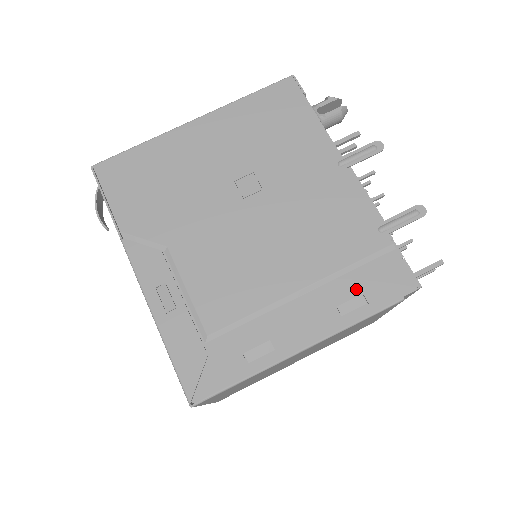
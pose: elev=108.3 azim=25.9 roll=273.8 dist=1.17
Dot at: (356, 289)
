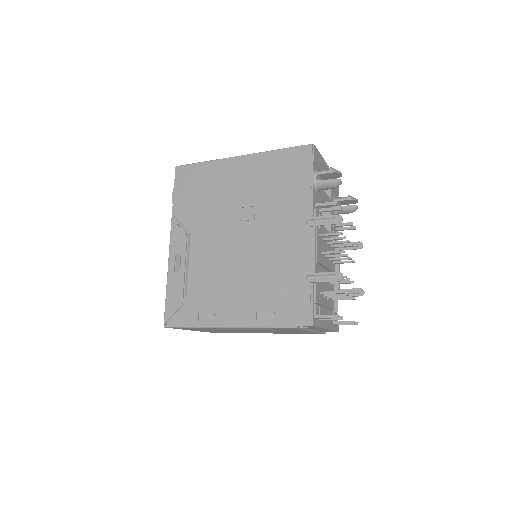
Dot at: (273, 307)
